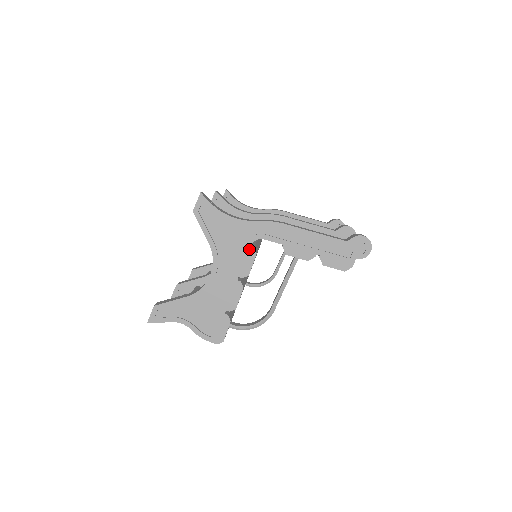
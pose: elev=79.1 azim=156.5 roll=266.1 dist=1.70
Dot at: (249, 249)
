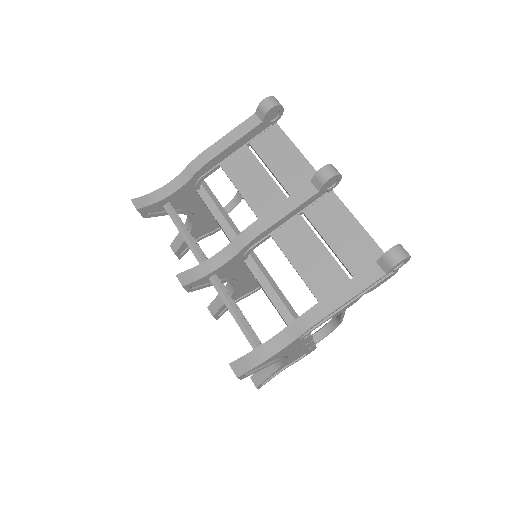
Dot at: (304, 340)
